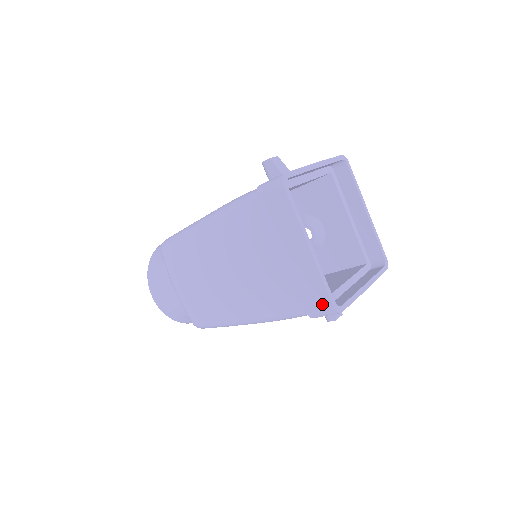
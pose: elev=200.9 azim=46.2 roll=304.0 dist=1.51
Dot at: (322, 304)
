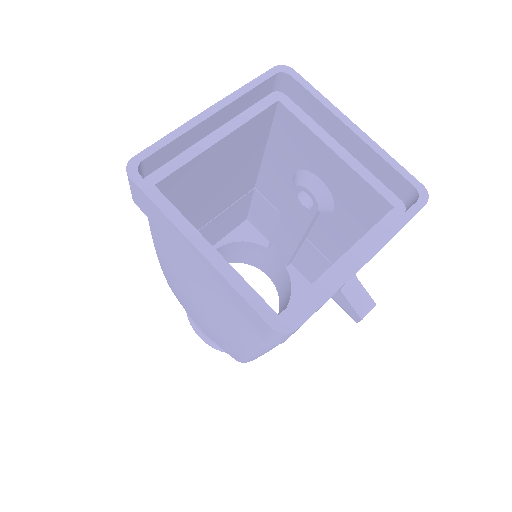
Dot at: (262, 326)
